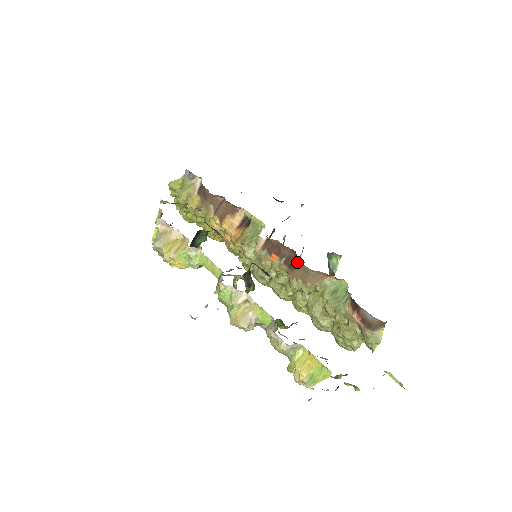
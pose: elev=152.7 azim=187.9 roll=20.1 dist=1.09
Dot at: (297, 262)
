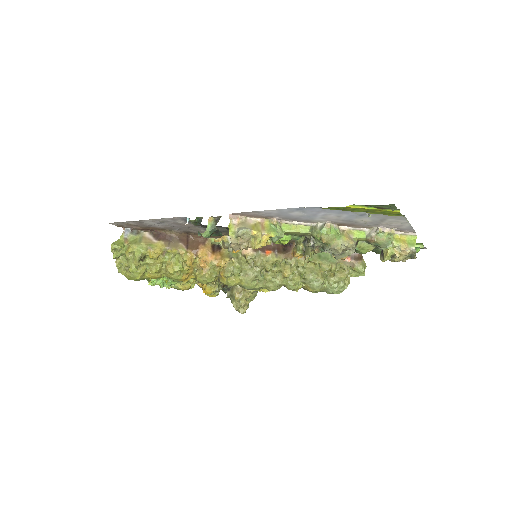
Dot at: (290, 246)
